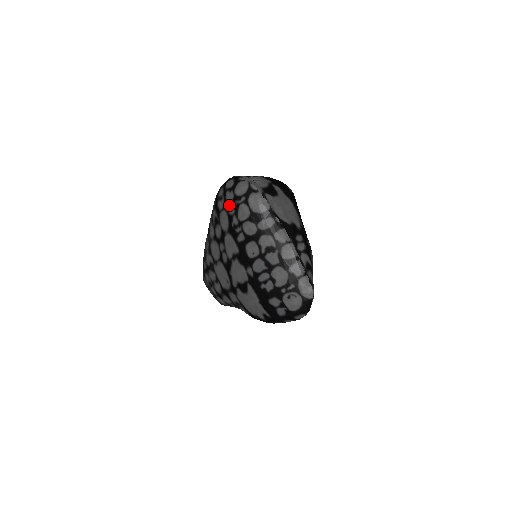
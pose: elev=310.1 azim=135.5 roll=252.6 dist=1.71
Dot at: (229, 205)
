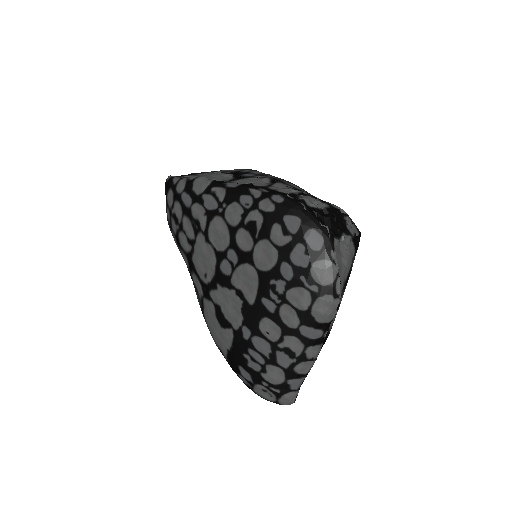
Dot at: (290, 263)
